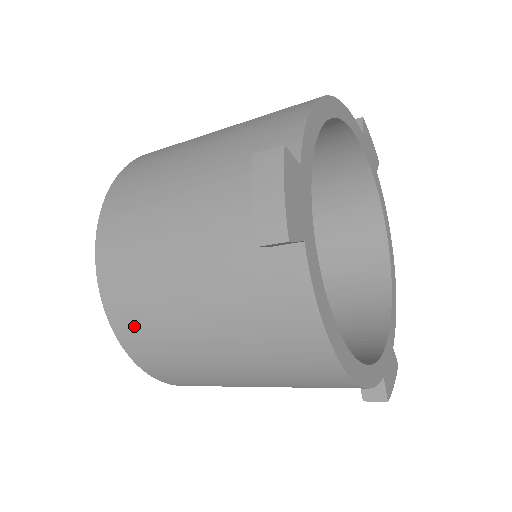
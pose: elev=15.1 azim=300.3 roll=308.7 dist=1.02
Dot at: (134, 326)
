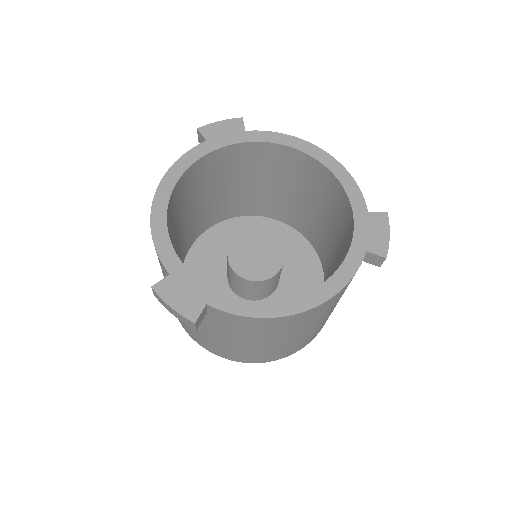
Dot at: (245, 358)
